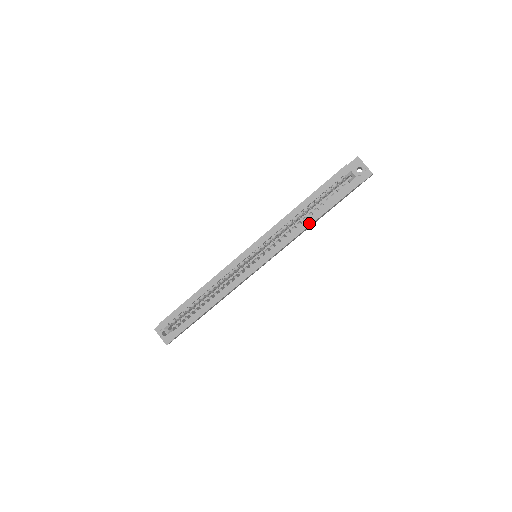
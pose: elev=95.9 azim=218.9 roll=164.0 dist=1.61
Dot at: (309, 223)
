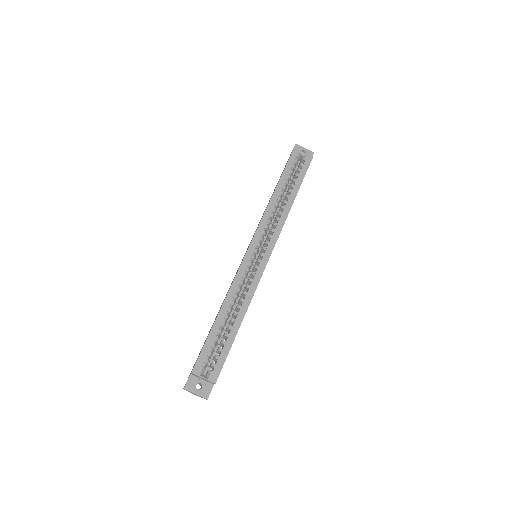
Dot at: (291, 203)
